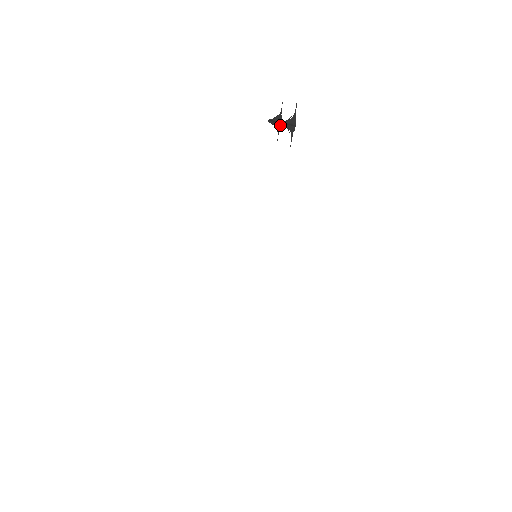
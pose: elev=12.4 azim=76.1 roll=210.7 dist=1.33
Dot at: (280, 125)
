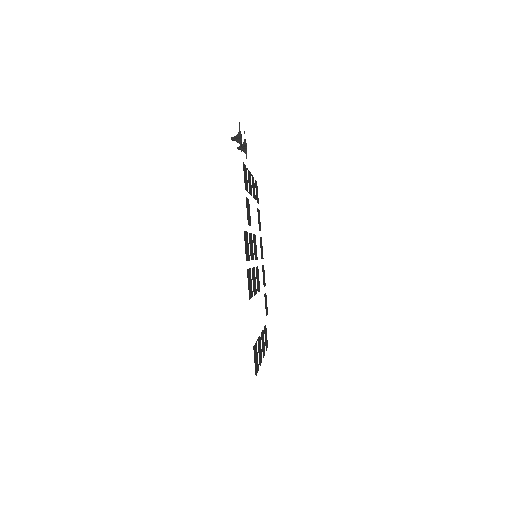
Dot at: (246, 149)
